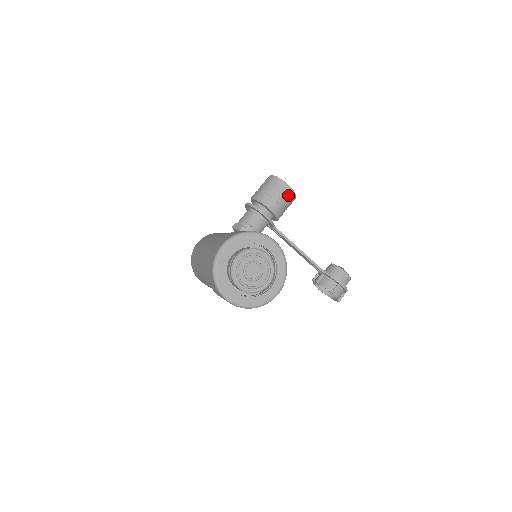
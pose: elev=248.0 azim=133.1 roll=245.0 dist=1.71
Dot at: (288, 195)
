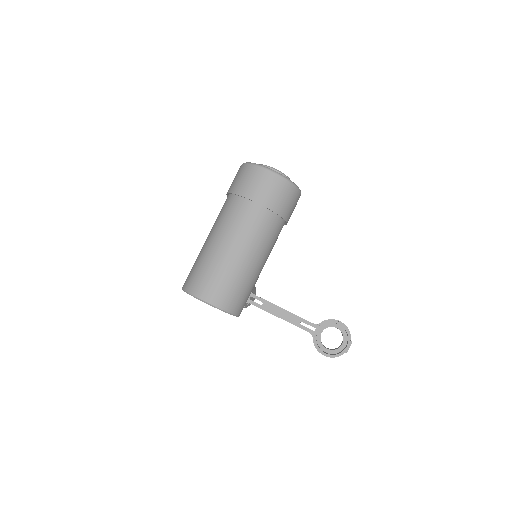
Dot at: occluded
